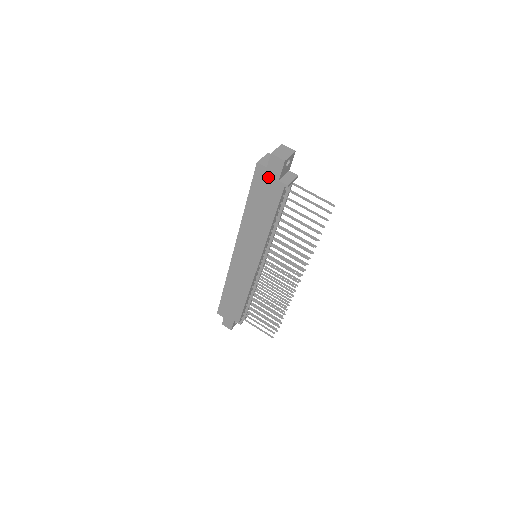
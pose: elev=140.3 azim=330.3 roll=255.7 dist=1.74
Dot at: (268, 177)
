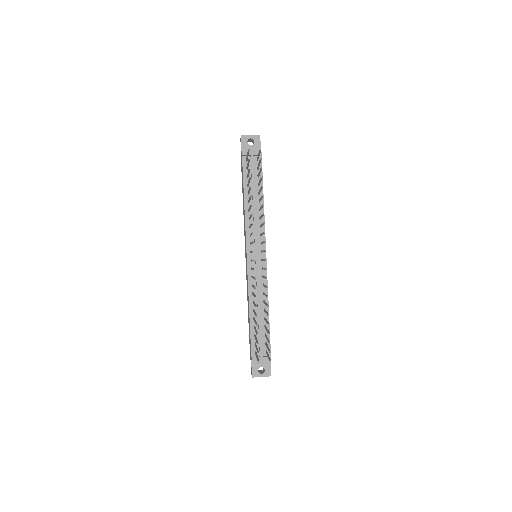
Dot at: (241, 159)
